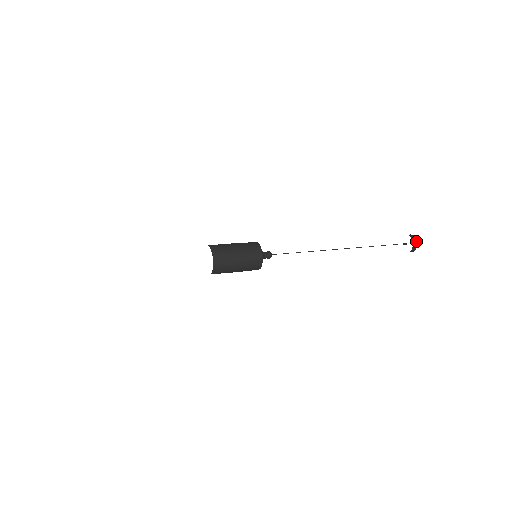
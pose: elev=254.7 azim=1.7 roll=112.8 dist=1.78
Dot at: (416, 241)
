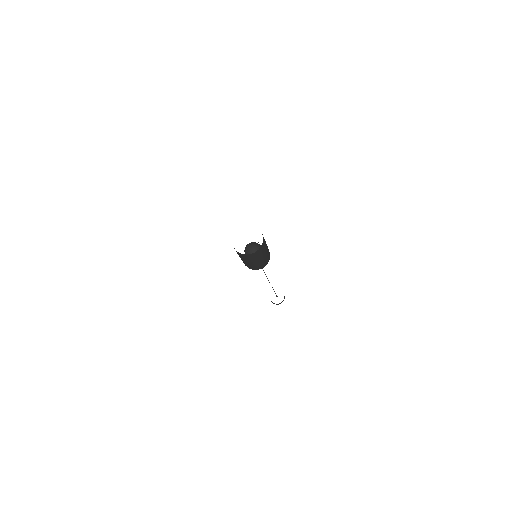
Dot at: occluded
